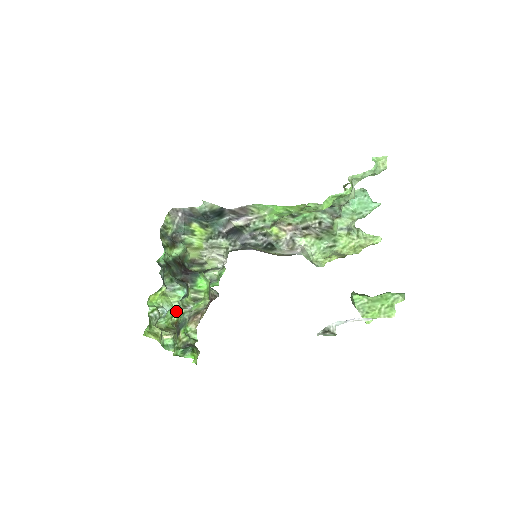
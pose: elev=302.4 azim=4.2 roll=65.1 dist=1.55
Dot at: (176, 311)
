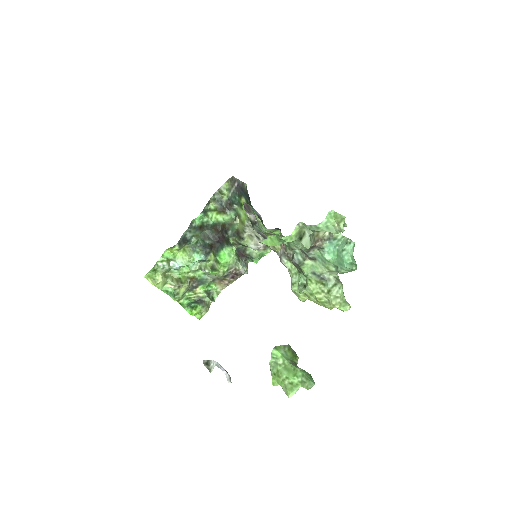
Dot at: (191, 269)
